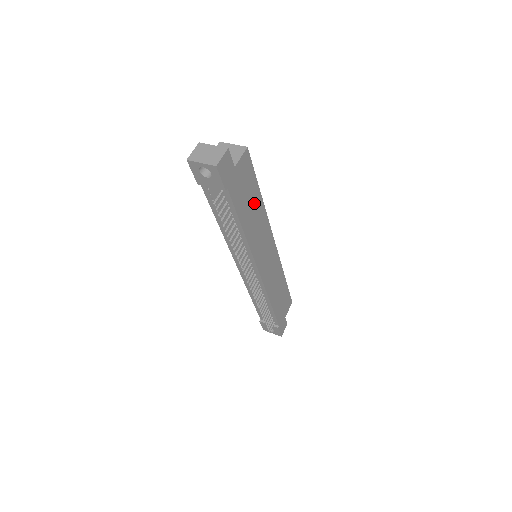
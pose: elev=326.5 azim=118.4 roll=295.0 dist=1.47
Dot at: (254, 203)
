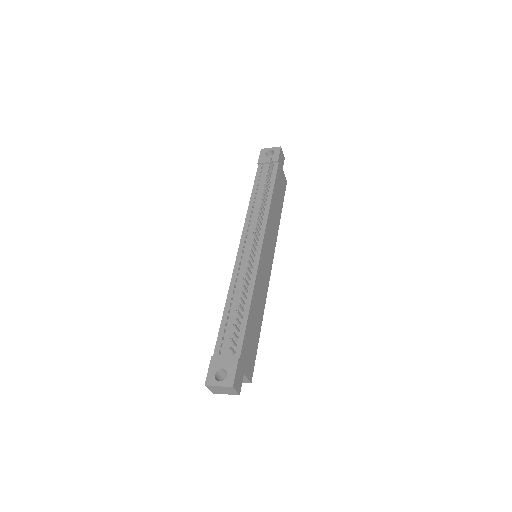
Dot at: (278, 207)
